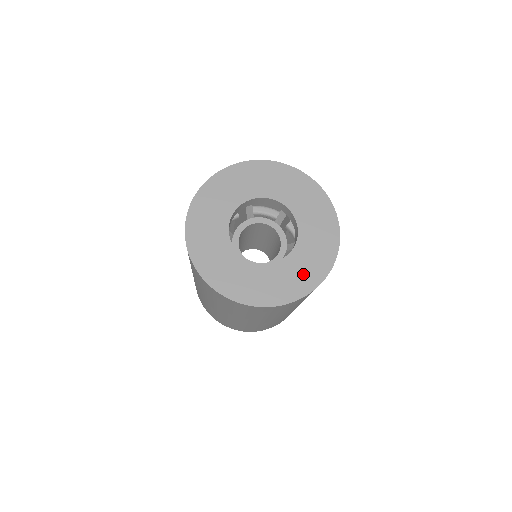
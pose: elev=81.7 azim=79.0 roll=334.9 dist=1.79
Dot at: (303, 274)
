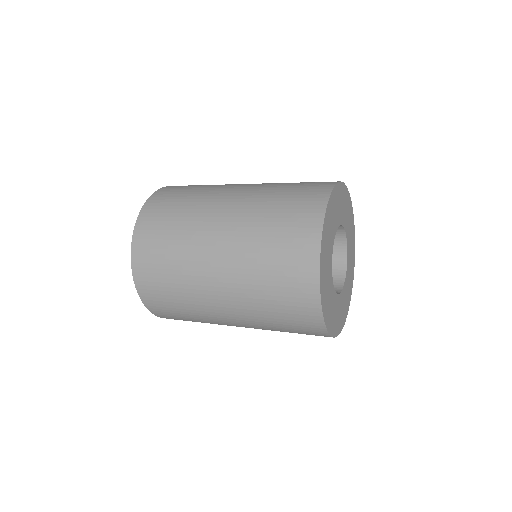
Dot at: (344, 309)
